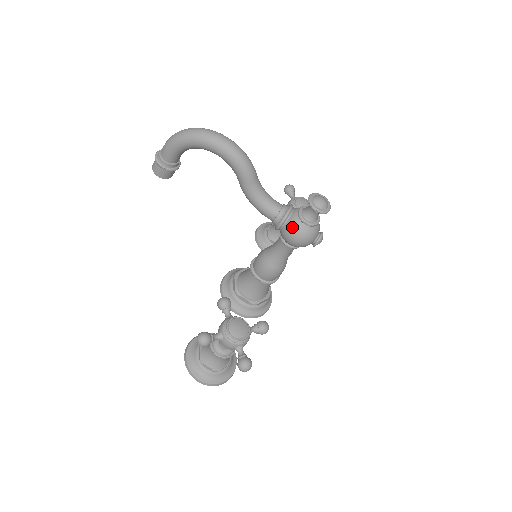
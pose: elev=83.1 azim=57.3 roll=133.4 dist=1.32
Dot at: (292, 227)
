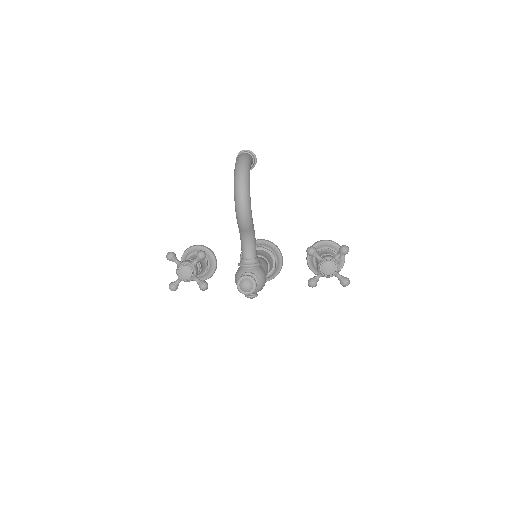
Dot at: (237, 274)
